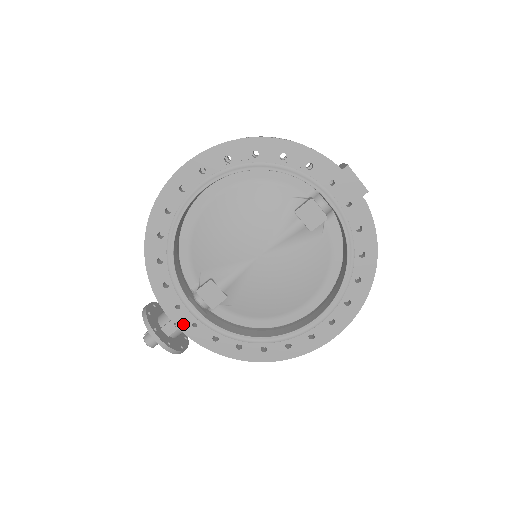
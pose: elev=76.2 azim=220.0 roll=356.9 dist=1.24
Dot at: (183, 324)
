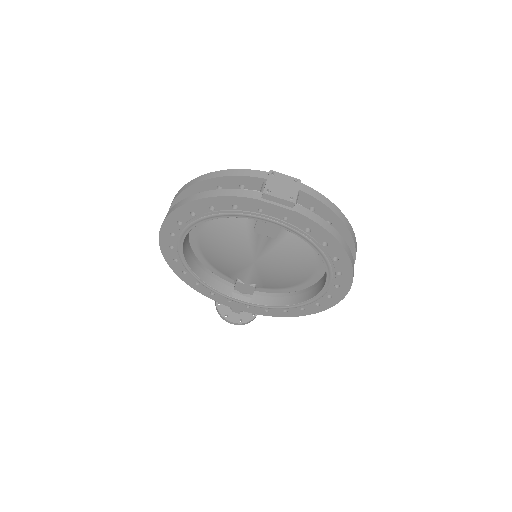
Dot at: (241, 308)
